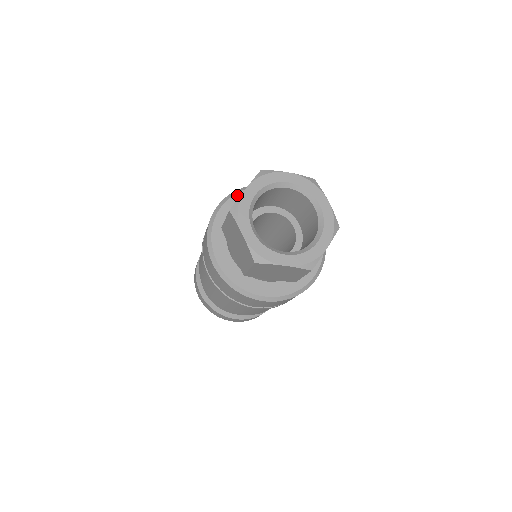
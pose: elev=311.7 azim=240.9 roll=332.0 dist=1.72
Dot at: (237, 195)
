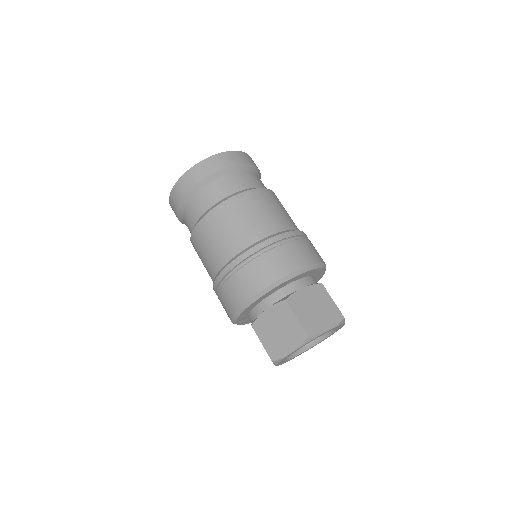
Dot at: (270, 292)
